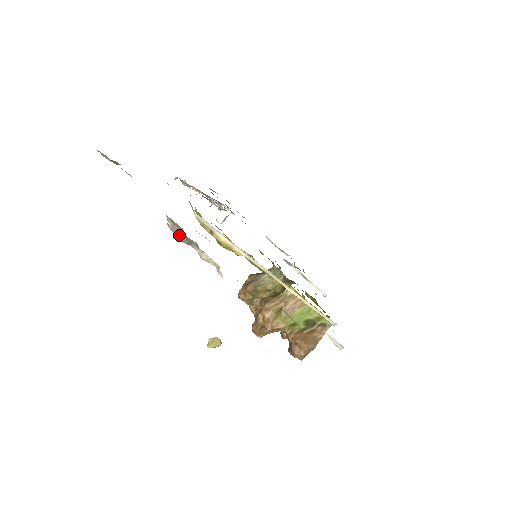
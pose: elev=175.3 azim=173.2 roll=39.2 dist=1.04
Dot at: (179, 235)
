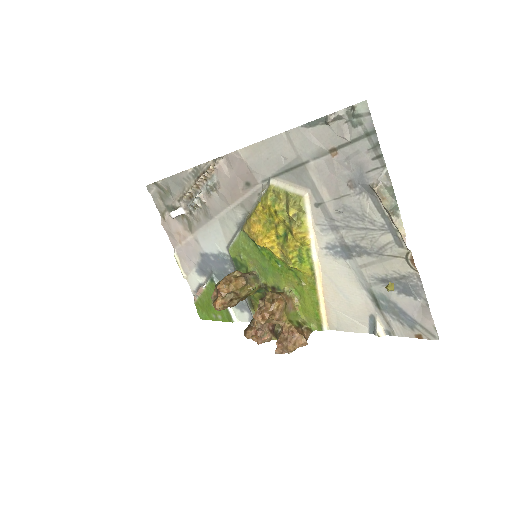
Dot at: (382, 200)
